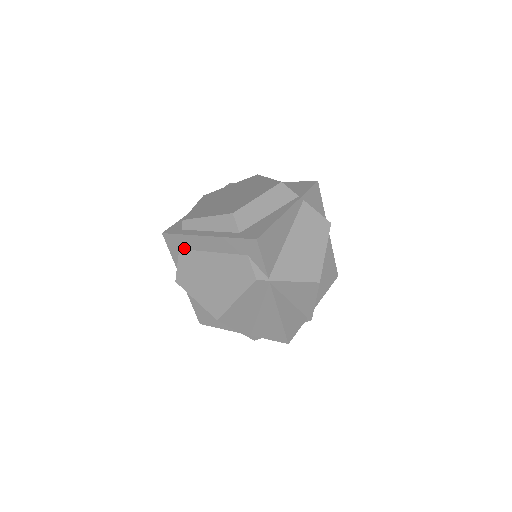
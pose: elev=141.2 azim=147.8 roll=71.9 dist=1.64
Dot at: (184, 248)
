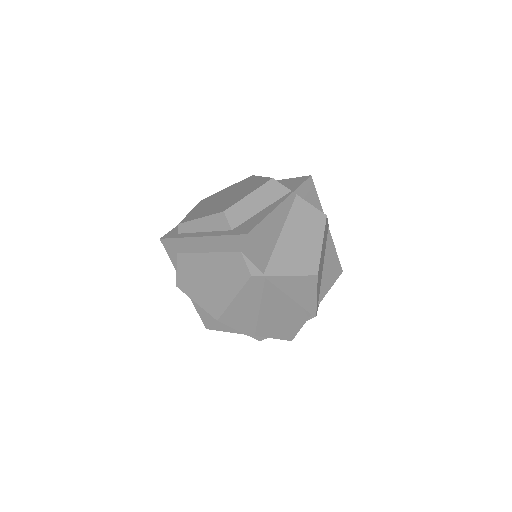
Dot at: (181, 252)
